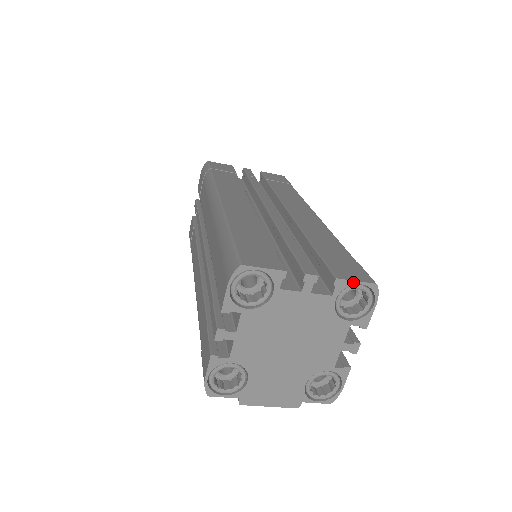
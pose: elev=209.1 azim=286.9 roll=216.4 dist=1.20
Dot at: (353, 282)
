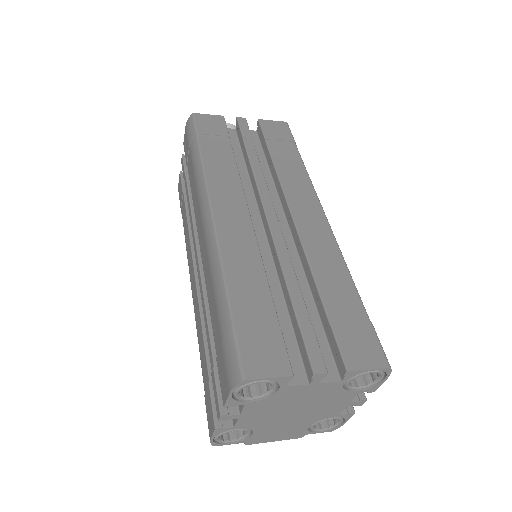
Dot at: (365, 370)
